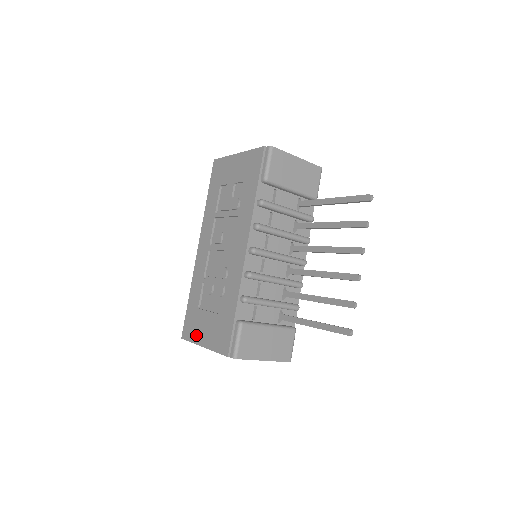
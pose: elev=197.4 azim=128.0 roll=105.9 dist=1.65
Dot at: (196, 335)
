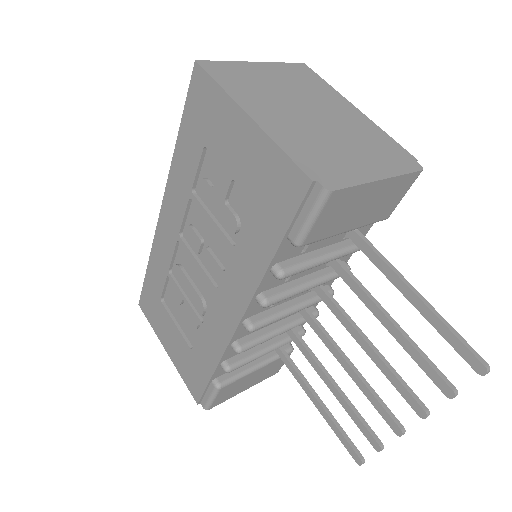
Dot at: (158, 328)
